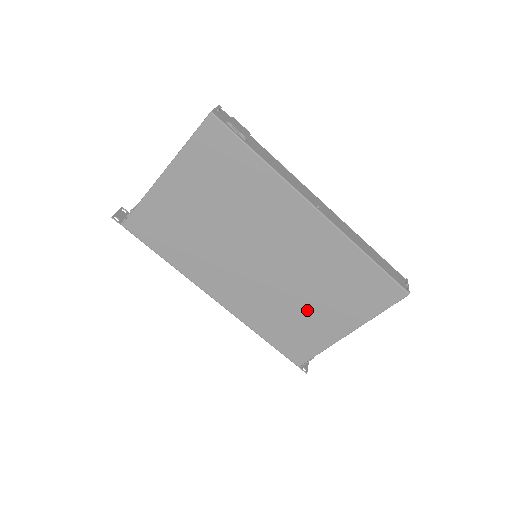
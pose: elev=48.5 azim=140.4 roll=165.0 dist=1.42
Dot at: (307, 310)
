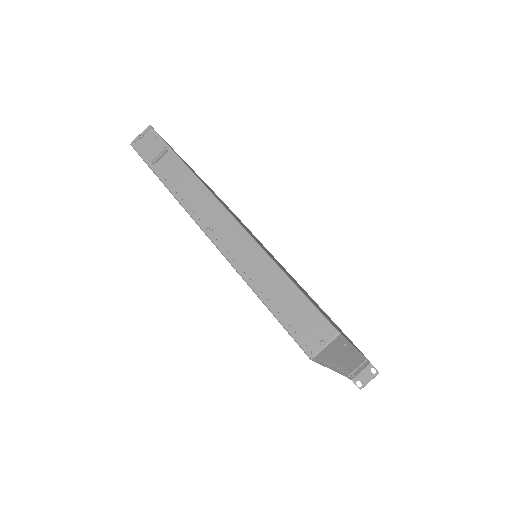
Dot at: occluded
